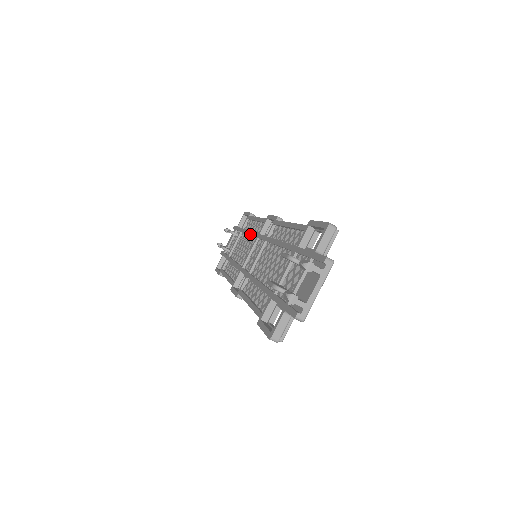
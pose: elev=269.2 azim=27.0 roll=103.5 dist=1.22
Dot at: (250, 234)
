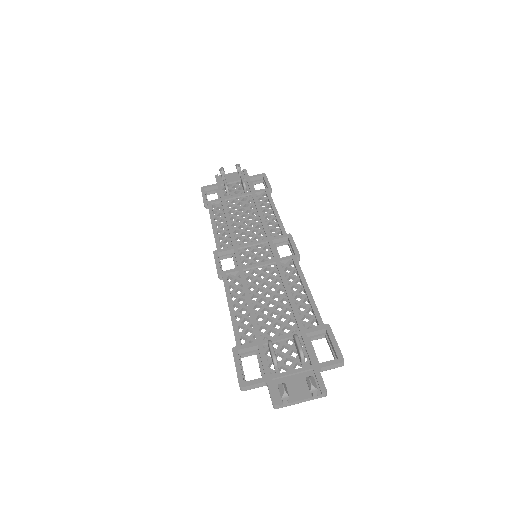
Dot at: (262, 220)
